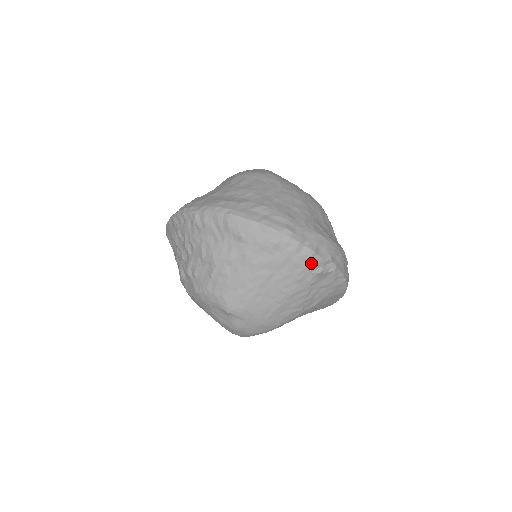
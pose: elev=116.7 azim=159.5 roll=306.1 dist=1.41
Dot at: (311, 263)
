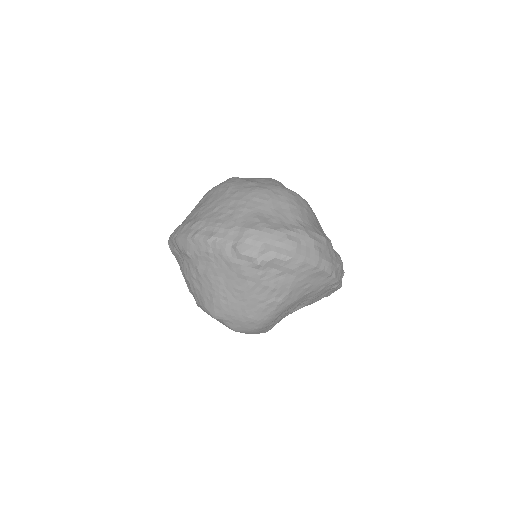
Dot at: (245, 259)
